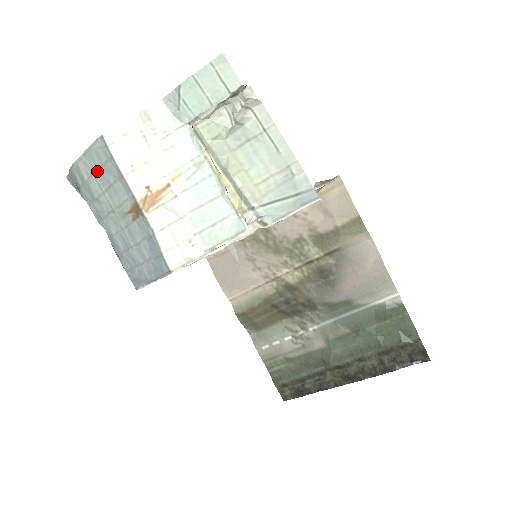
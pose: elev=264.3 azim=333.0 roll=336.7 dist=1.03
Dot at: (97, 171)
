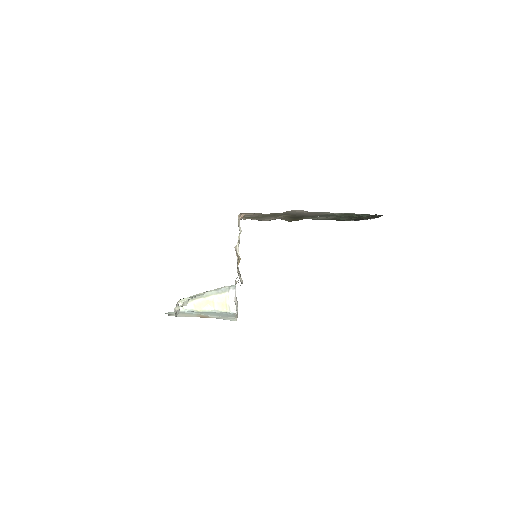
Dot at: occluded
